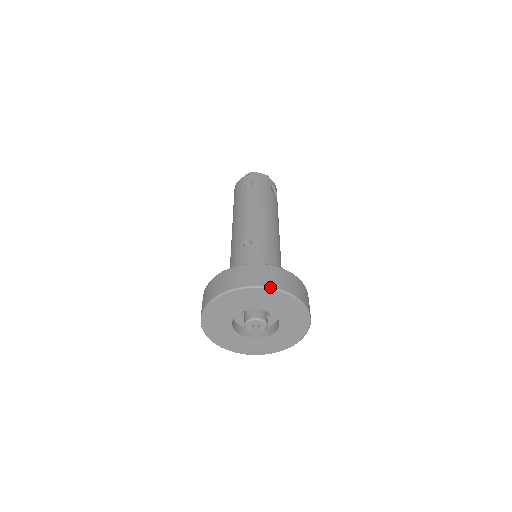
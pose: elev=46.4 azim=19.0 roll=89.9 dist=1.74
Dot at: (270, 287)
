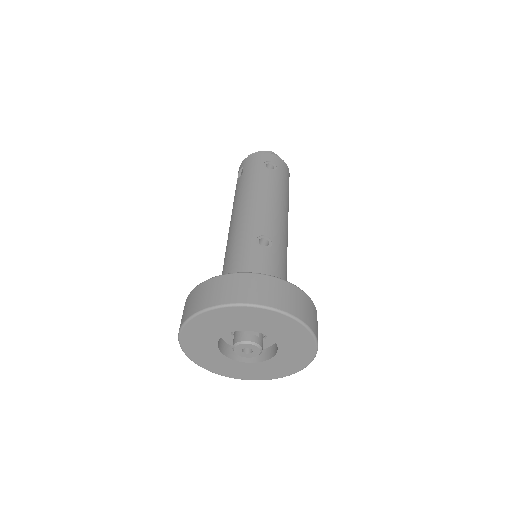
Dot at: (303, 322)
